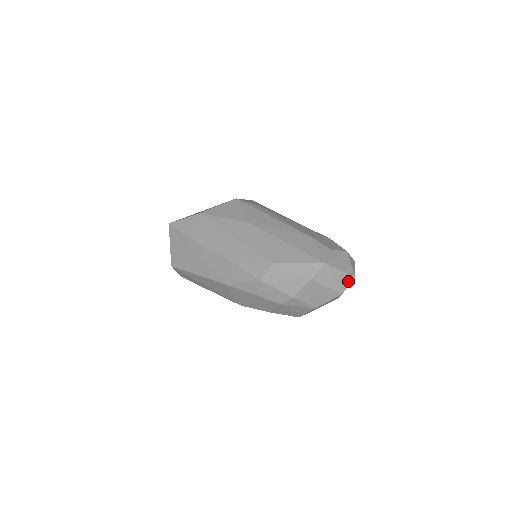
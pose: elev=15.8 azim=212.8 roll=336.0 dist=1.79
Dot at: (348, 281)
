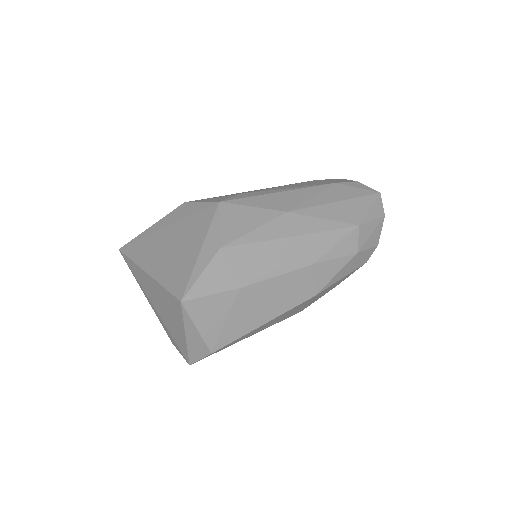
Dot at: occluded
